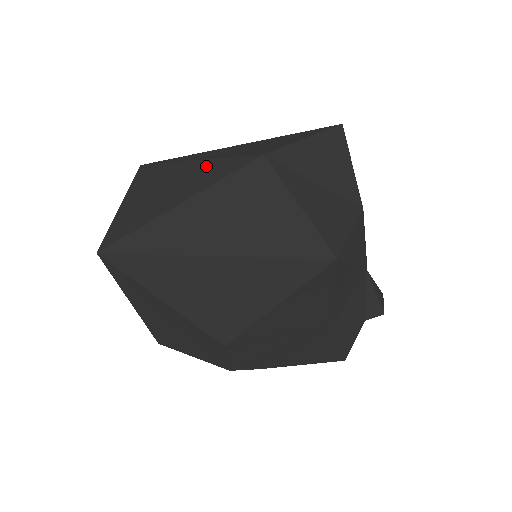
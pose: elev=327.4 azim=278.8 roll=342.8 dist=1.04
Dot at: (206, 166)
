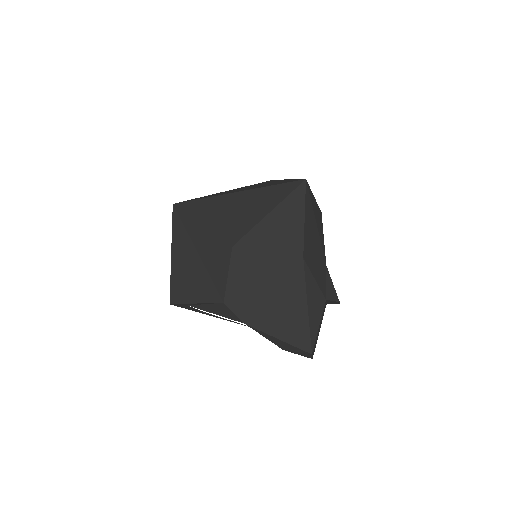
Dot at: occluded
